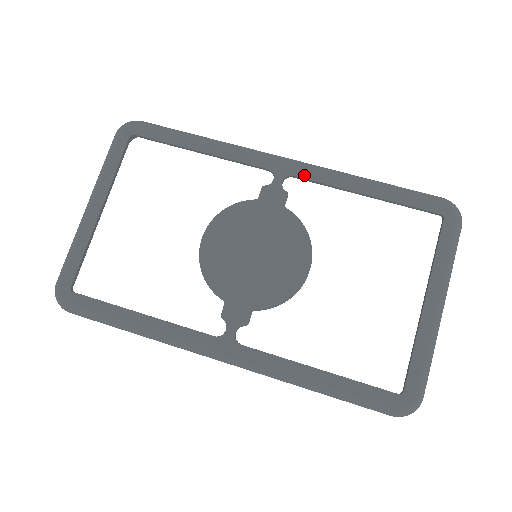
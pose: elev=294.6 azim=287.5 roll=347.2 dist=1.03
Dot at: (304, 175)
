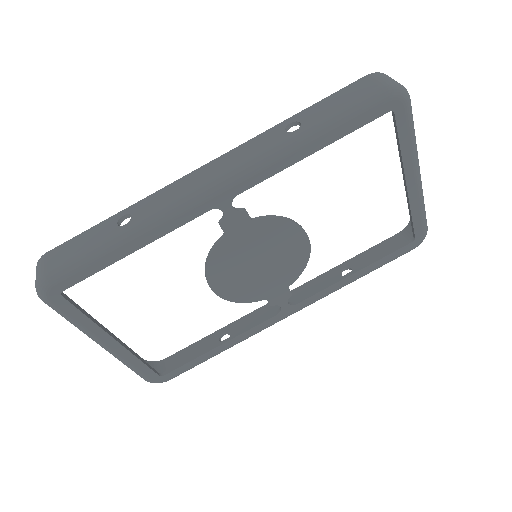
Dot at: (246, 187)
